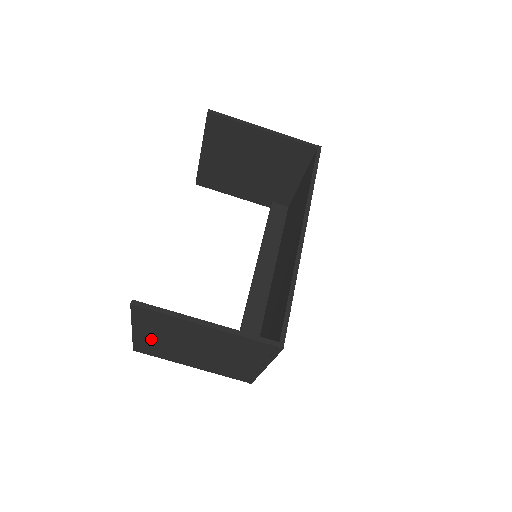
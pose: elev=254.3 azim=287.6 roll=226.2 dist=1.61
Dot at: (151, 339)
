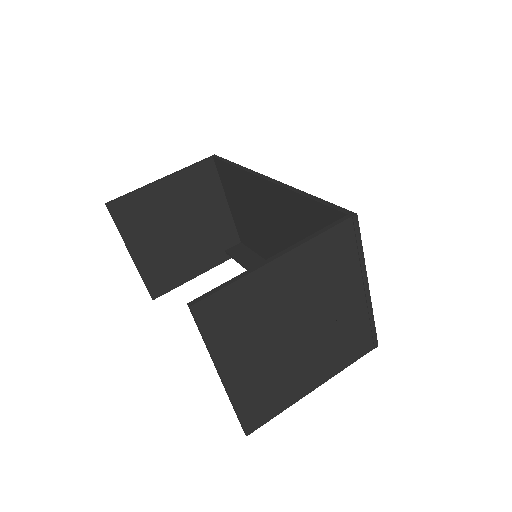
Dot at: (248, 374)
